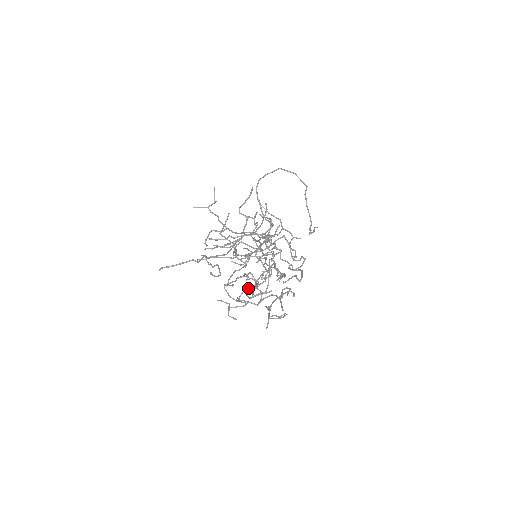
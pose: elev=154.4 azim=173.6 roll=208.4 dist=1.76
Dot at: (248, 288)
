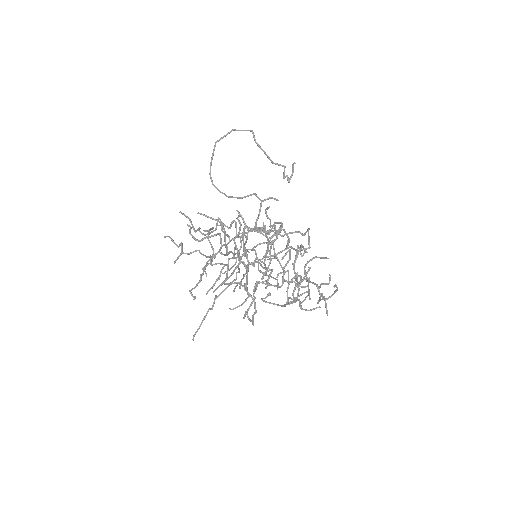
Dot at: occluded
